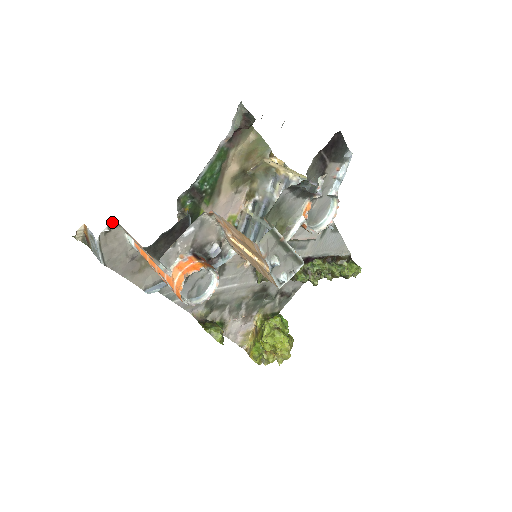
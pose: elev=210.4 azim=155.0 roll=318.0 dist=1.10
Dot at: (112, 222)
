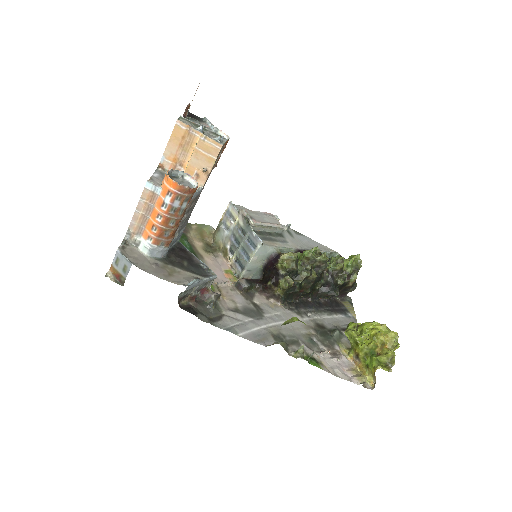
Dot at: (122, 241)
